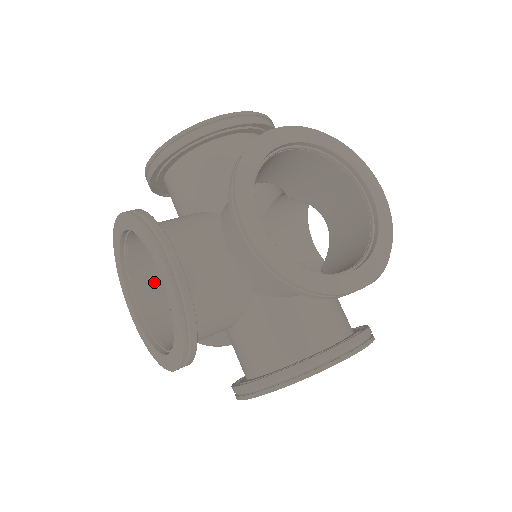
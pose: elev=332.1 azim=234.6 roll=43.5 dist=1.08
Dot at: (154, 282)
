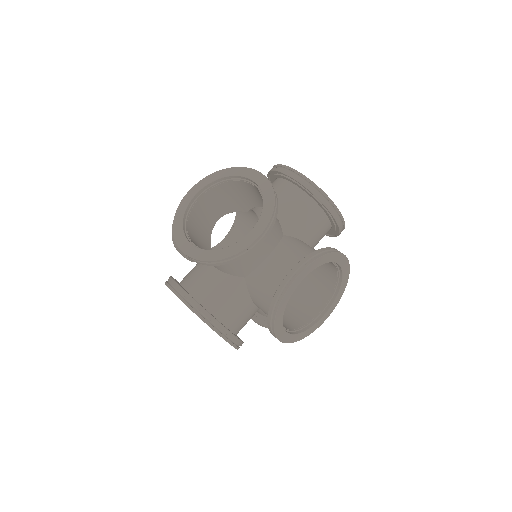
Dot at: (197, 245)
